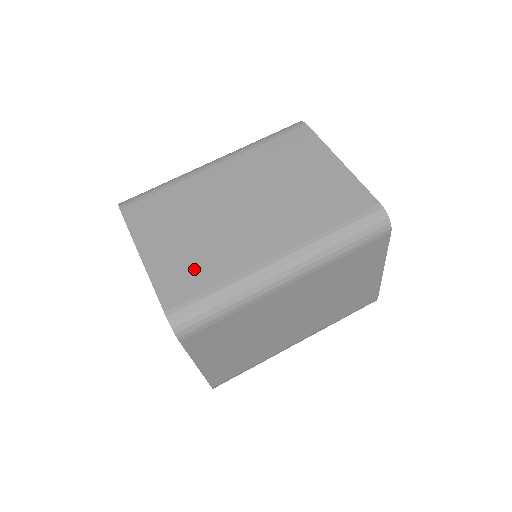
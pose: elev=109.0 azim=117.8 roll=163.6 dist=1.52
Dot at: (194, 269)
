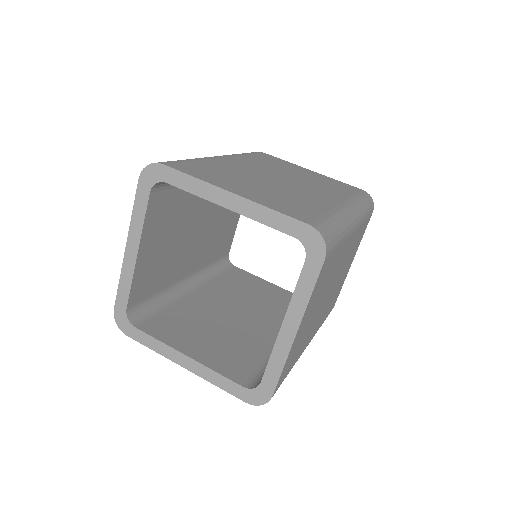
Dot at: occluded
